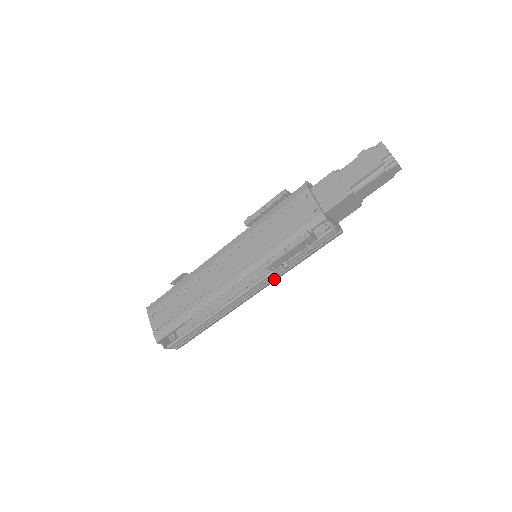
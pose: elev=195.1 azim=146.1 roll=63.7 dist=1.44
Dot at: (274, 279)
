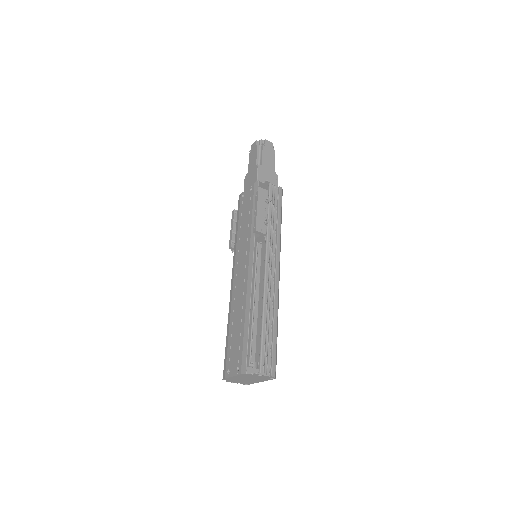
Dot at: (277, 246)
